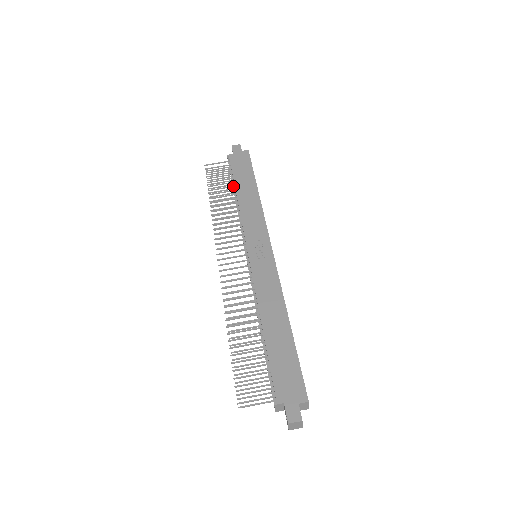
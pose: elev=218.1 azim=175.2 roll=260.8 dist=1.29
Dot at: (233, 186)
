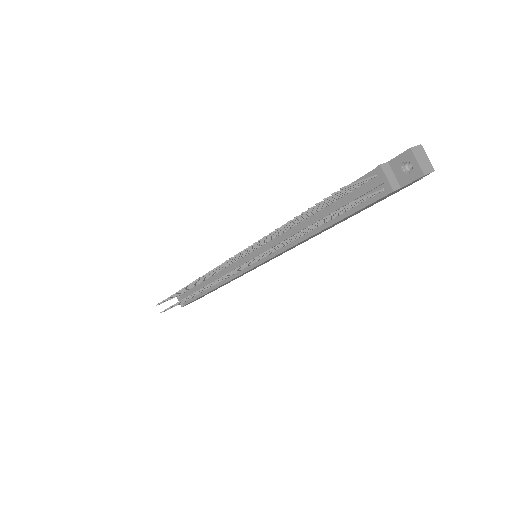
Dot at: (195, 288)
